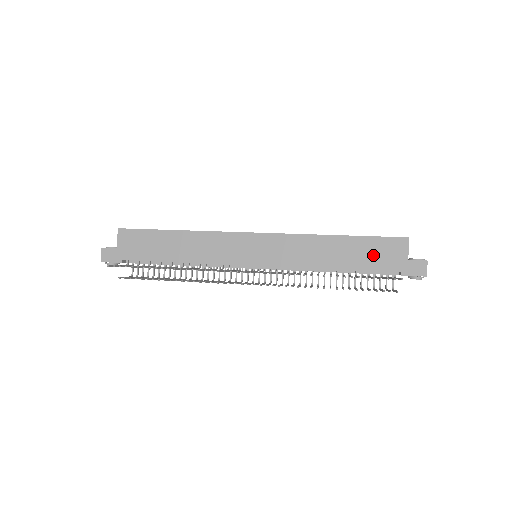
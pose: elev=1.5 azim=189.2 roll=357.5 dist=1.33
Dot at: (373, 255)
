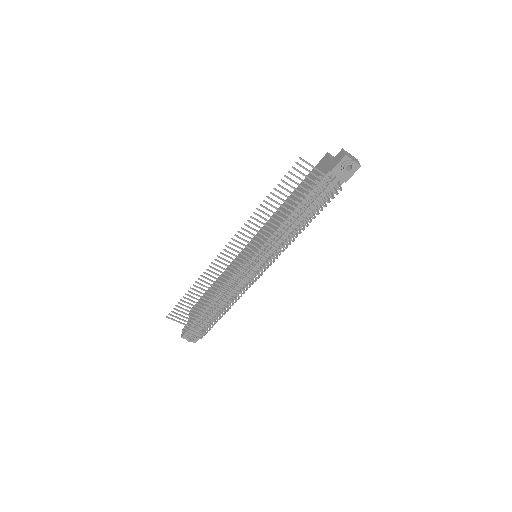
Dot at: (311, 182)
